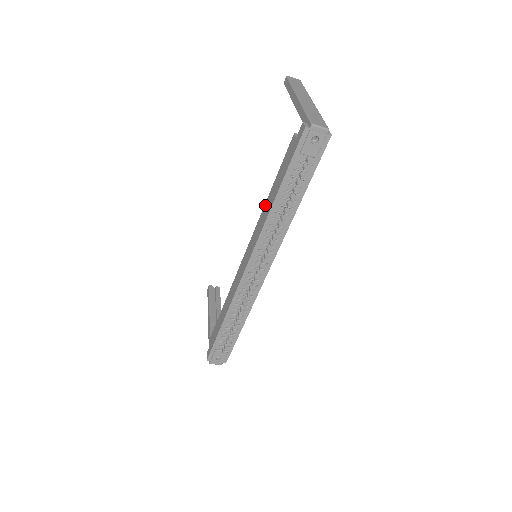
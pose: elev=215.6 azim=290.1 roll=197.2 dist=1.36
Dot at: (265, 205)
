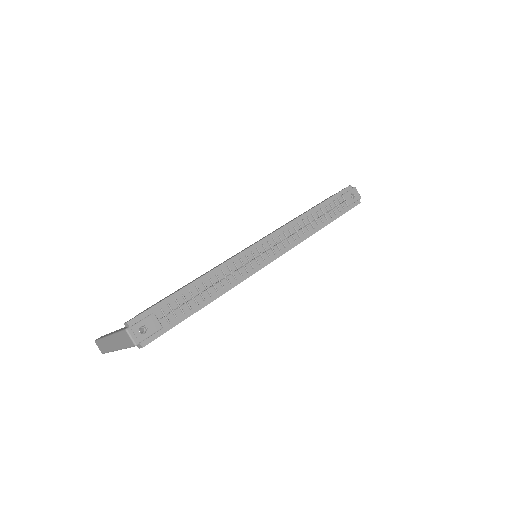
Dot at: (291, 220)
